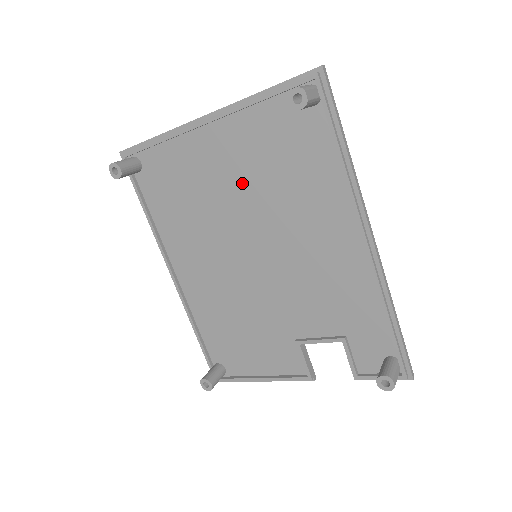
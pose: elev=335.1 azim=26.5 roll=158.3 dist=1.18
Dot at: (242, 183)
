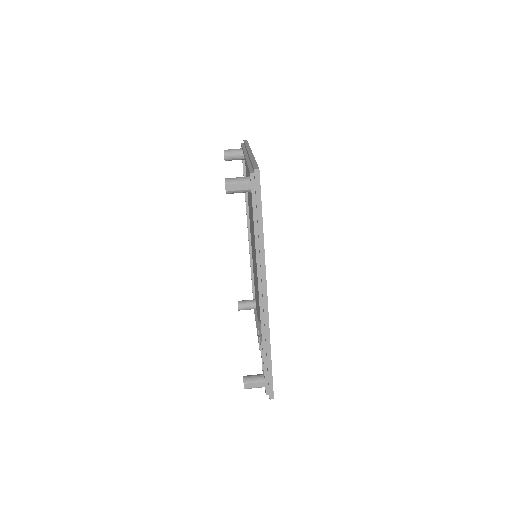
Dot at: occluded
